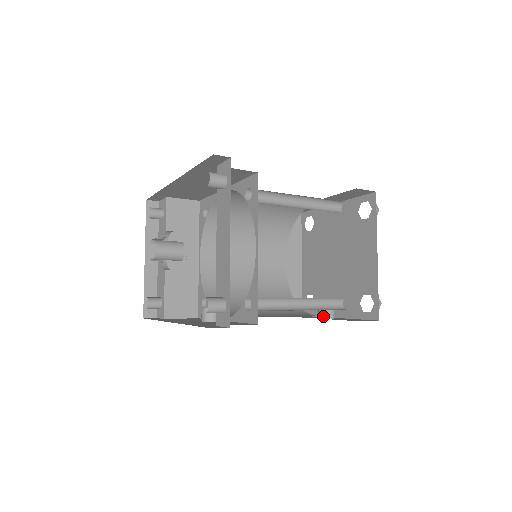
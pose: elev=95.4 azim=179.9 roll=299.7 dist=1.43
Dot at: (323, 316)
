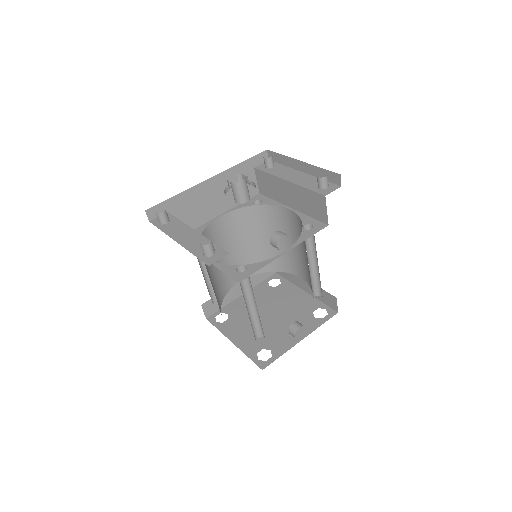
Dot at: (301, 325)
